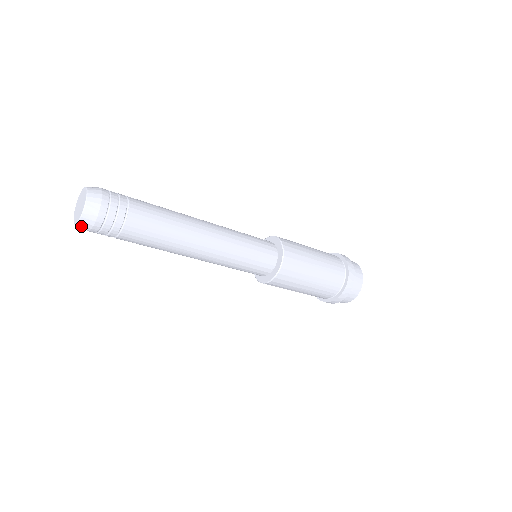
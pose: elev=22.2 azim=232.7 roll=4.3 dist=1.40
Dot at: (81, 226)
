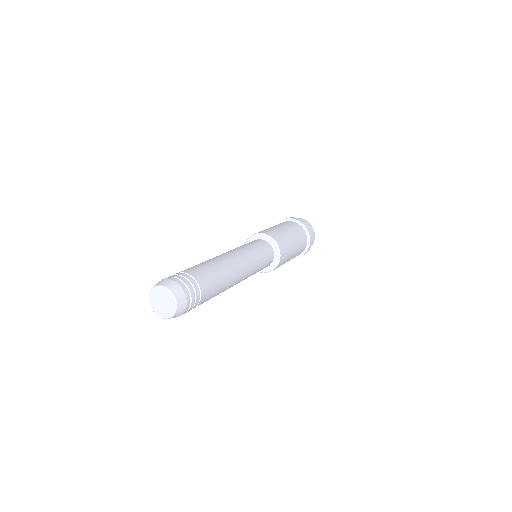
Dot at: occluded
